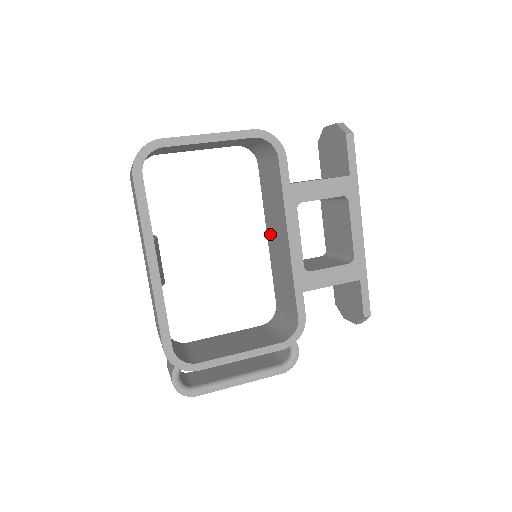
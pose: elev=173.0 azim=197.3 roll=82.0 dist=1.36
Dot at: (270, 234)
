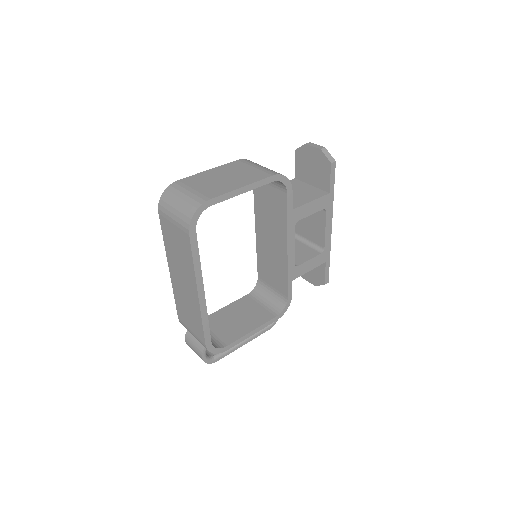
Dot at: (261, 232)
